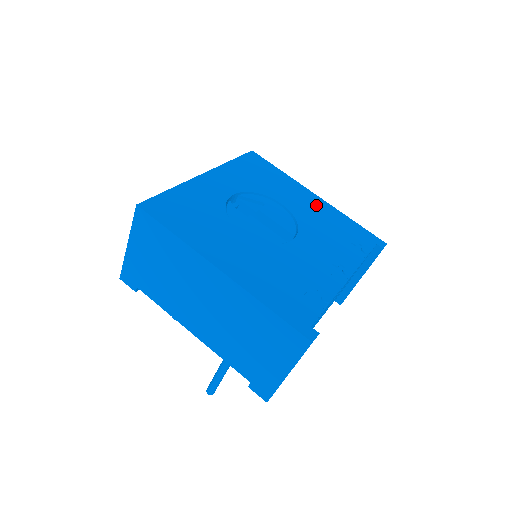
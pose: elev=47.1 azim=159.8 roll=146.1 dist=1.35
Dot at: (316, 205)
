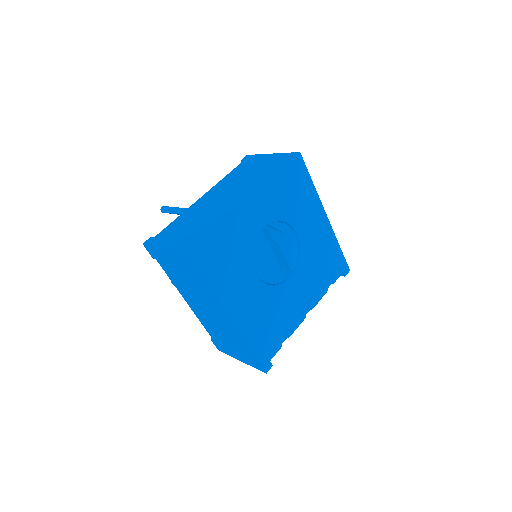
Dot at: (321, 231)
